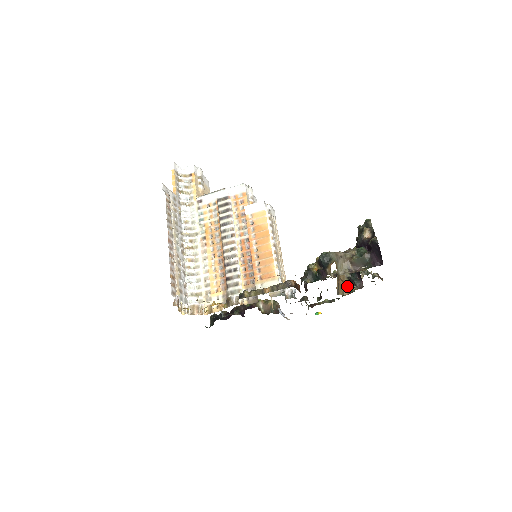
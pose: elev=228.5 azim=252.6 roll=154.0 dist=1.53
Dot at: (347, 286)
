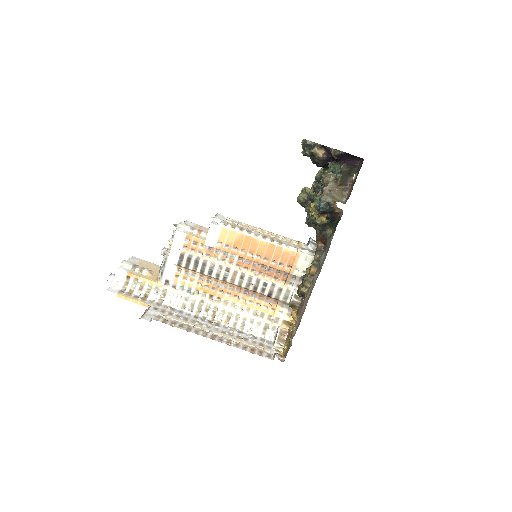
Dot at: occluded
